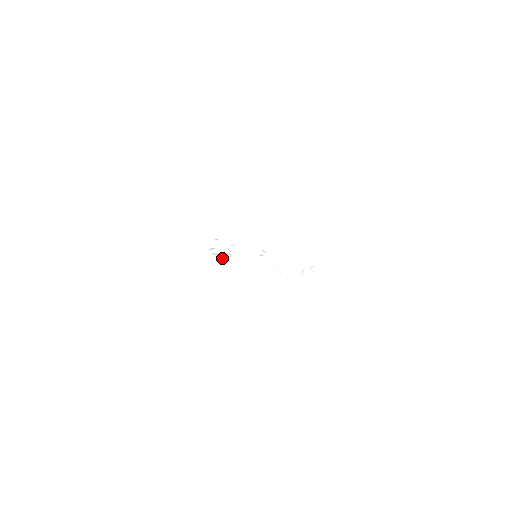
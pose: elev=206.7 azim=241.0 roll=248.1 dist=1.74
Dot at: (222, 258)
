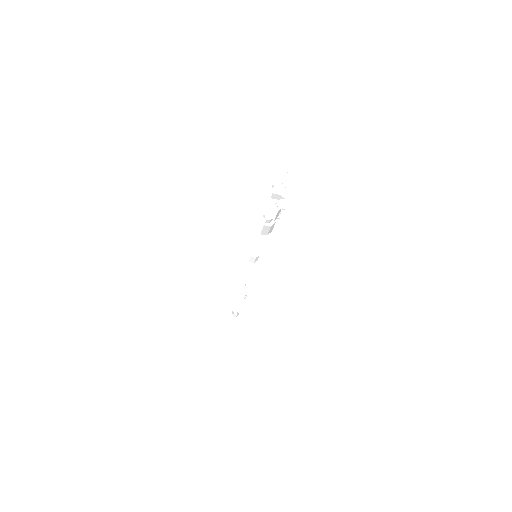
Dot at: (267, 224)
